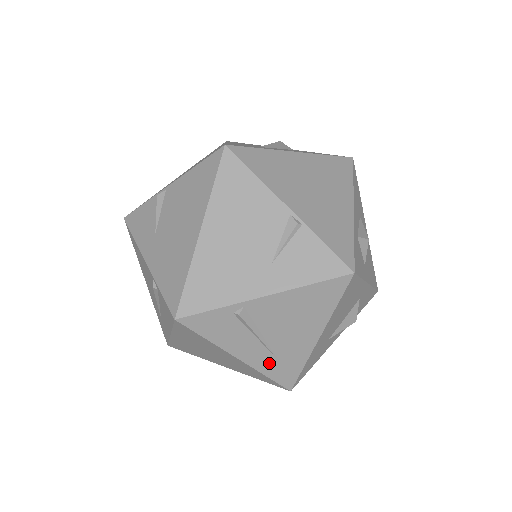
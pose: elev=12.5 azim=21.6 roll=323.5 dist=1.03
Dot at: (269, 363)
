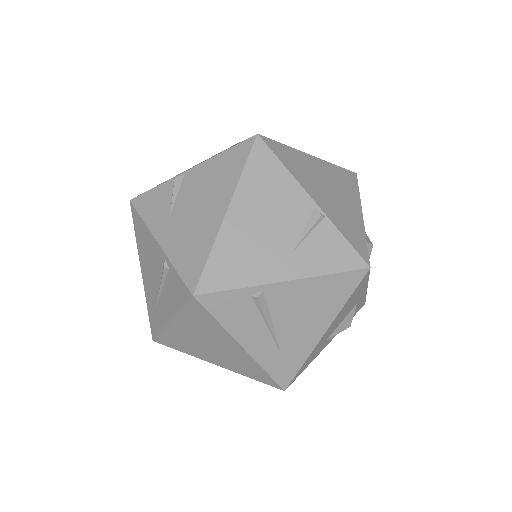
Dot at: (272, 356)
